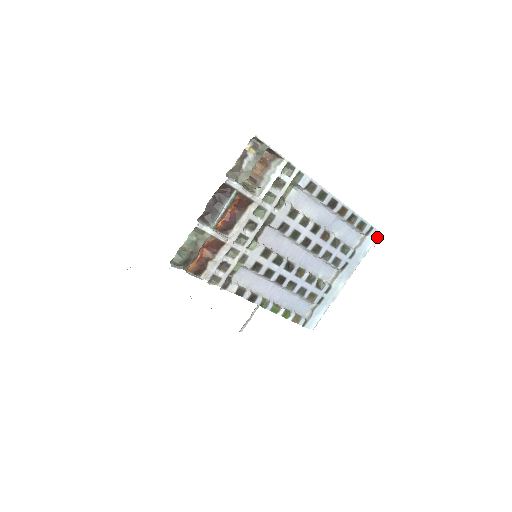
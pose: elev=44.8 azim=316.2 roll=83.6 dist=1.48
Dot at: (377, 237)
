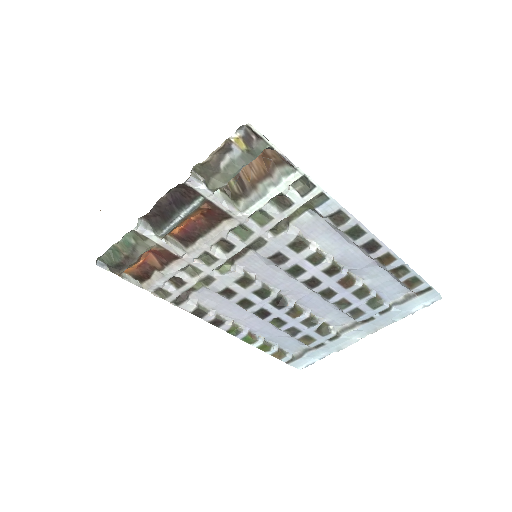
Dot at: (434, 301)
